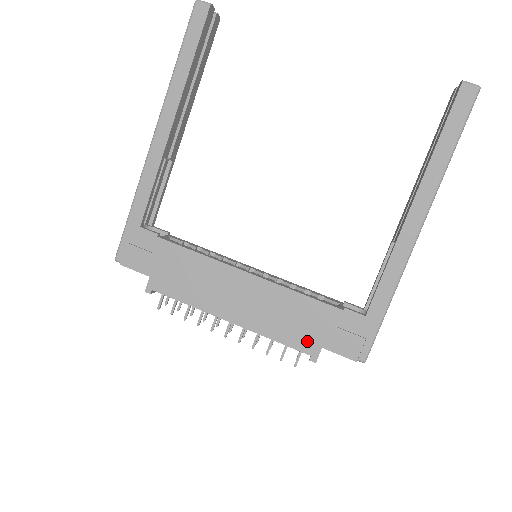
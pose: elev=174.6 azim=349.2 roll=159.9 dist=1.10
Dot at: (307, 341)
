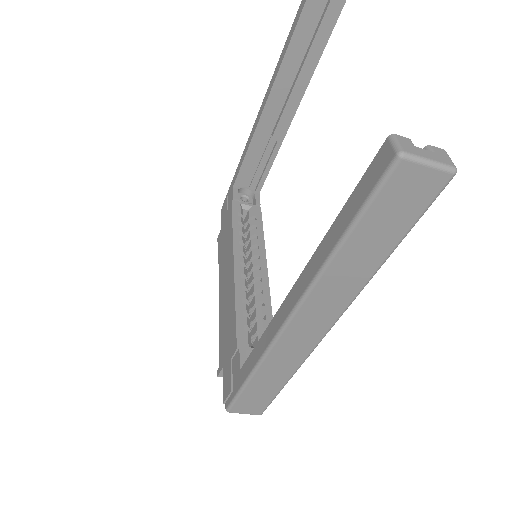
Dot at: (223, 352)
